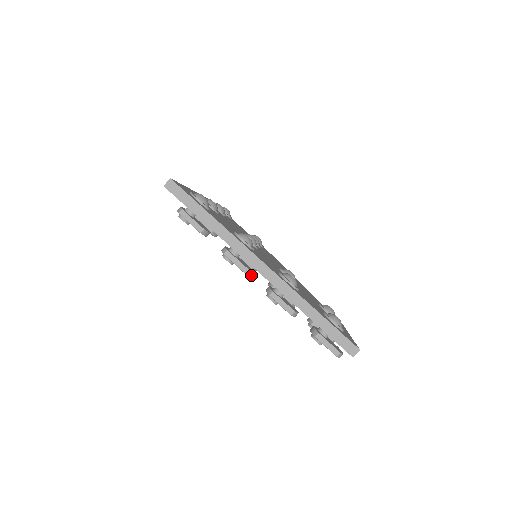
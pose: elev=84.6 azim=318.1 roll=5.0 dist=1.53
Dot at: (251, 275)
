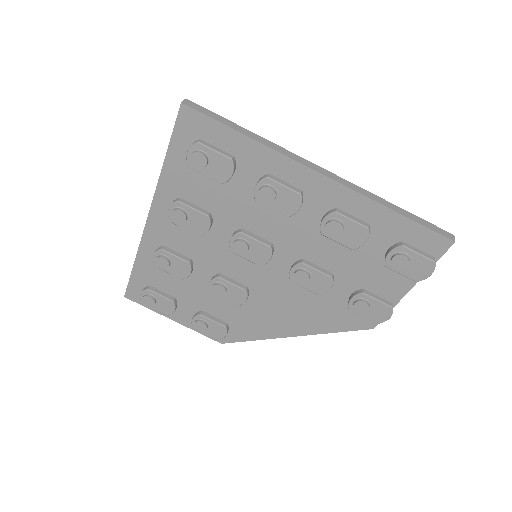
Dot at: (301, 204)
